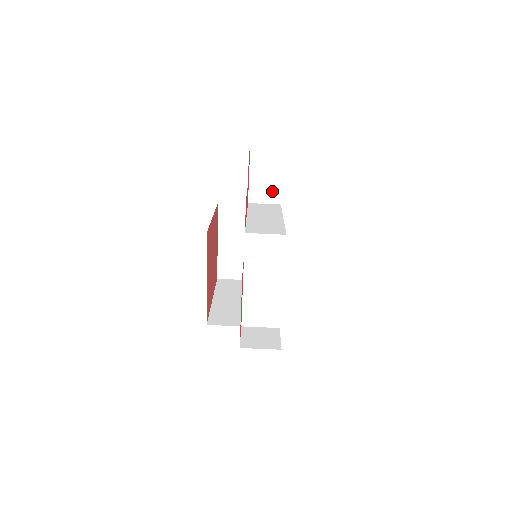
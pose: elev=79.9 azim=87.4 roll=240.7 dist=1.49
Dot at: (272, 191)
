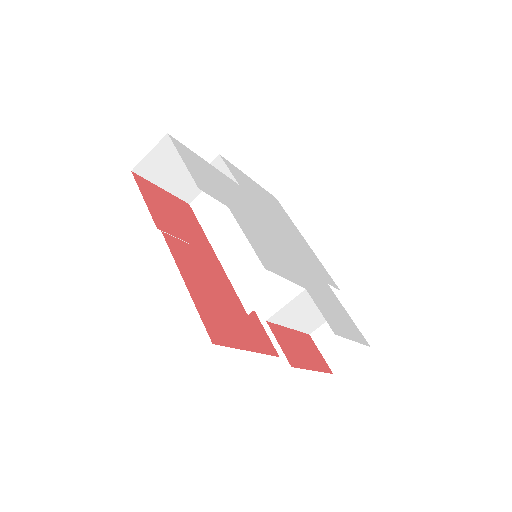
Dot at: occluded
